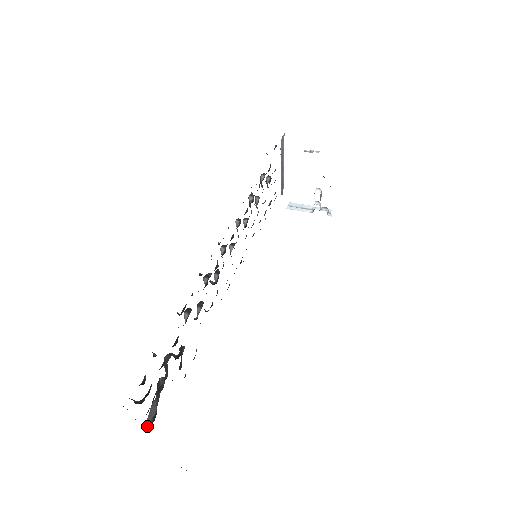
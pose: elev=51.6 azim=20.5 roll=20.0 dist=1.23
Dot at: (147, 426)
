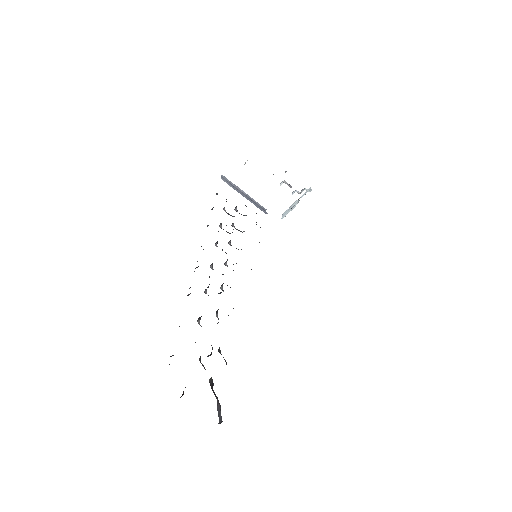
Dot at: occluded
